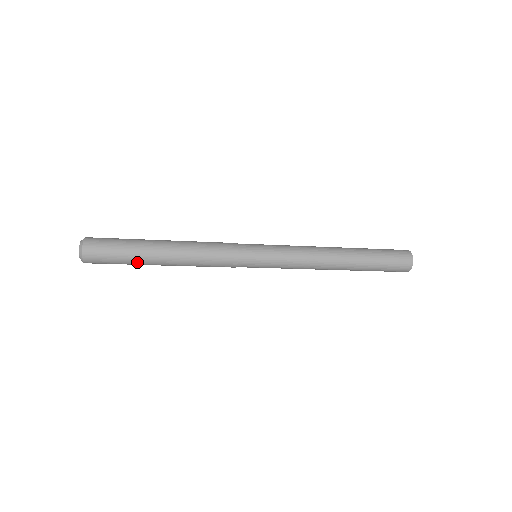
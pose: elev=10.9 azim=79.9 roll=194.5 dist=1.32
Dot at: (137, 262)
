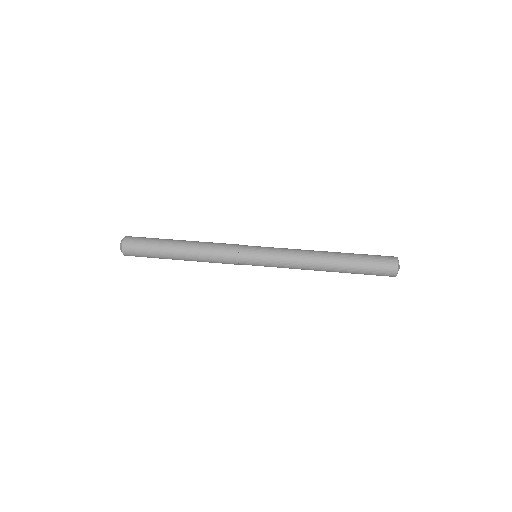
Dot at: occluded
